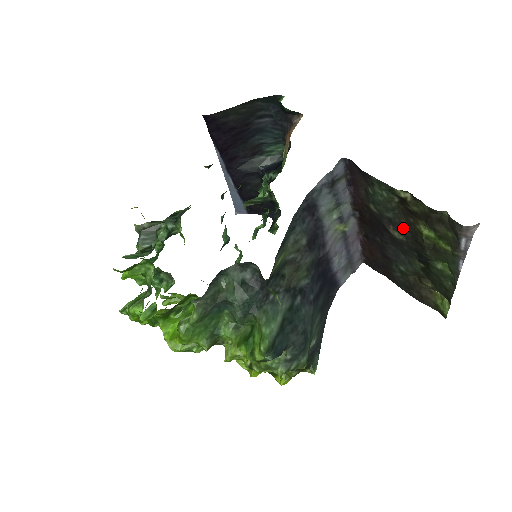
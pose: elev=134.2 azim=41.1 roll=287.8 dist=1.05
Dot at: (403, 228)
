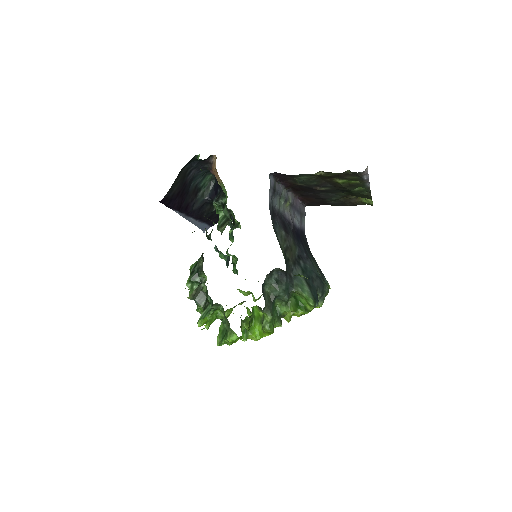
Dot at: (326, 185)
